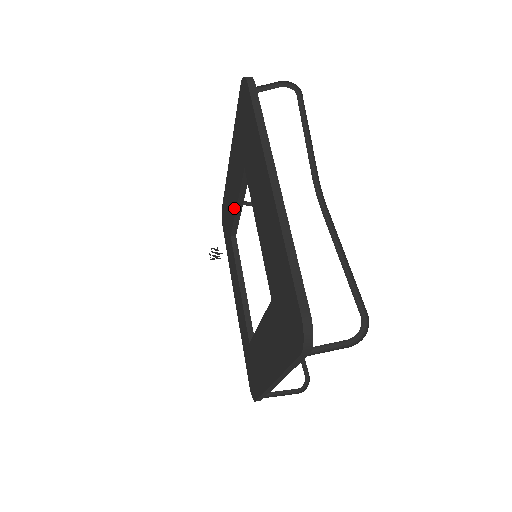
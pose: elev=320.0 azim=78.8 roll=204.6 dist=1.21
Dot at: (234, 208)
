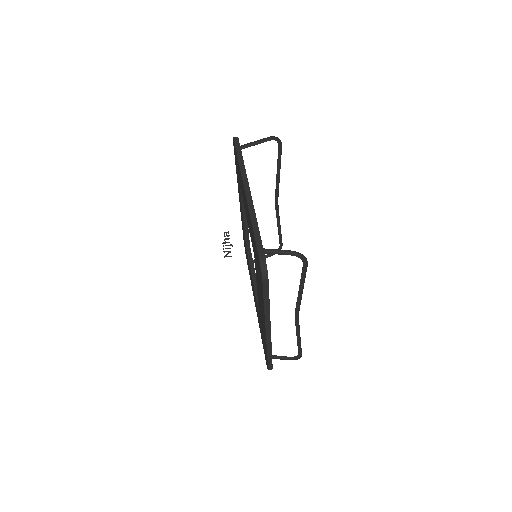
Dot at: (244, 207)
